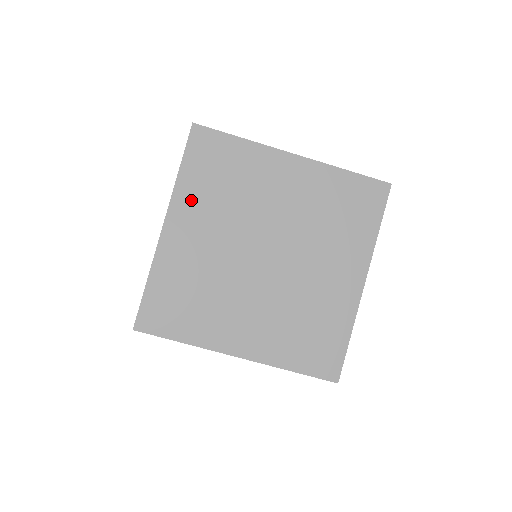
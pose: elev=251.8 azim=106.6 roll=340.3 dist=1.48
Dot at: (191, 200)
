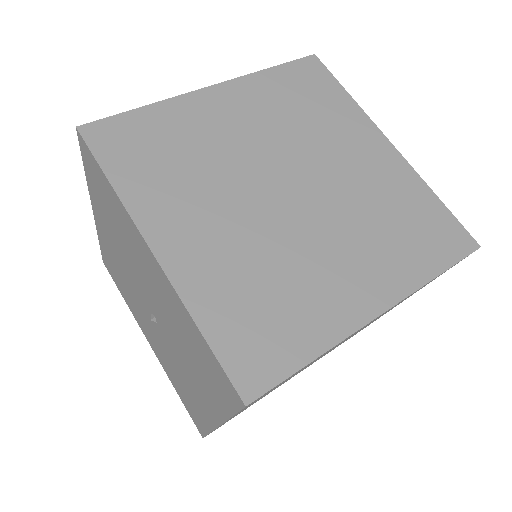
Dot at: (258, 92)
